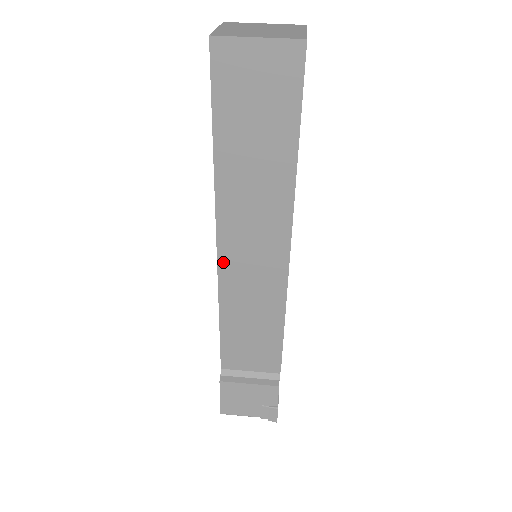
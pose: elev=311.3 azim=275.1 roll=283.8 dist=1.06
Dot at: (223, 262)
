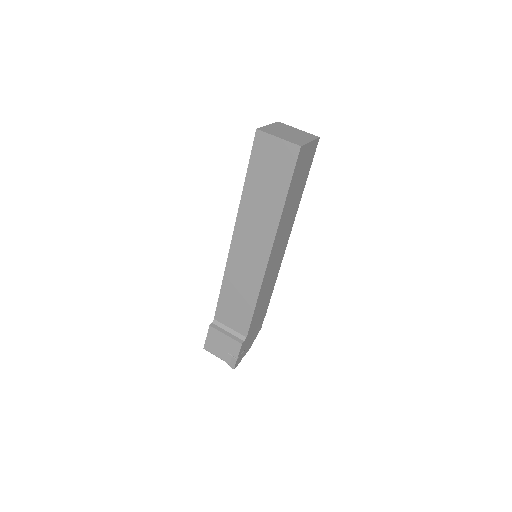
Dot at: (233, 249)
